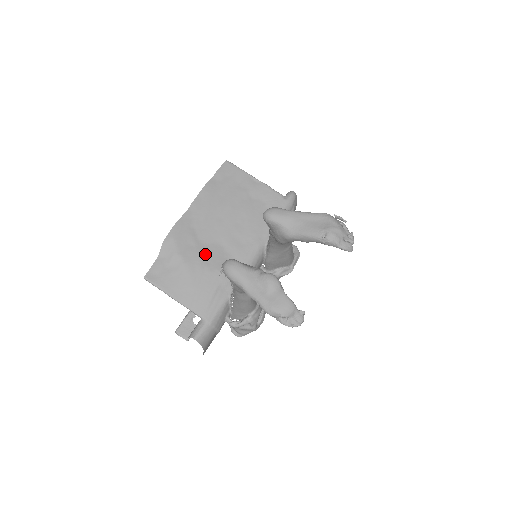
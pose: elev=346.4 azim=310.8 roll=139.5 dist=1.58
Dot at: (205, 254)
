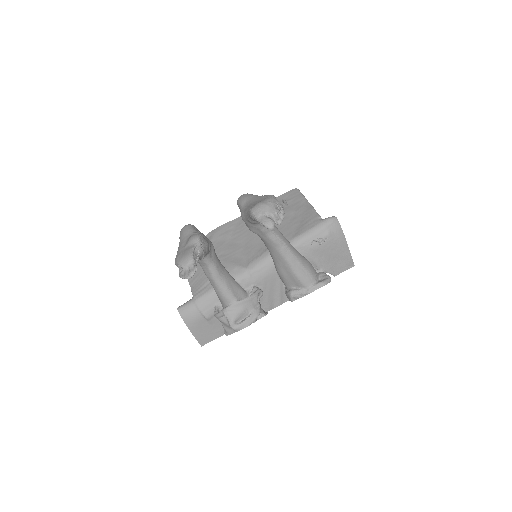
Dot at: (226, 249)
